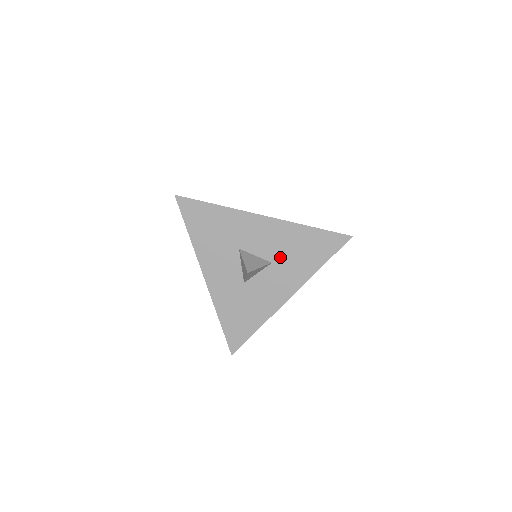
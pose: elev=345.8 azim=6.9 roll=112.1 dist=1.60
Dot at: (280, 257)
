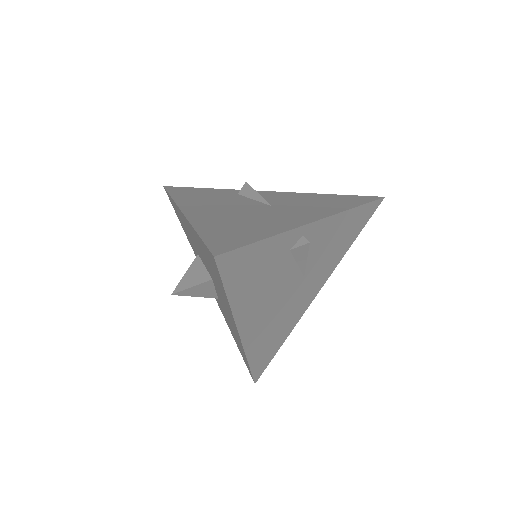
Dot at: occluded
